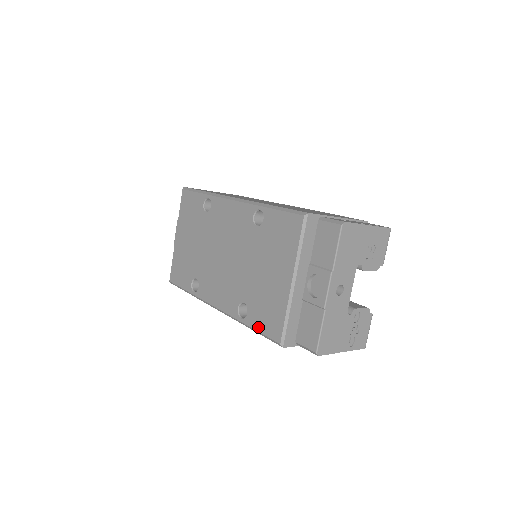
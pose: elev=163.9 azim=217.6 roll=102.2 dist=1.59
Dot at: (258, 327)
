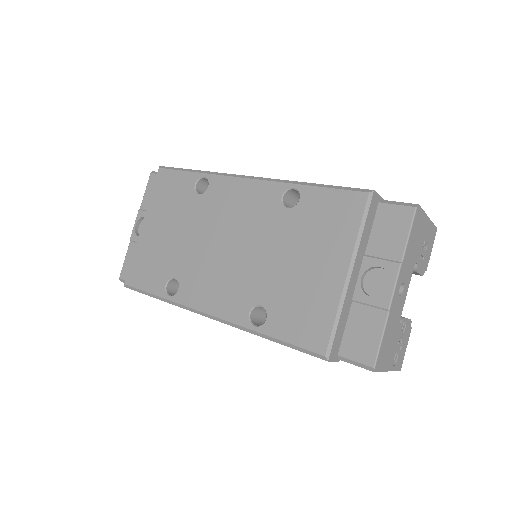
Dot at: (285, 336)
